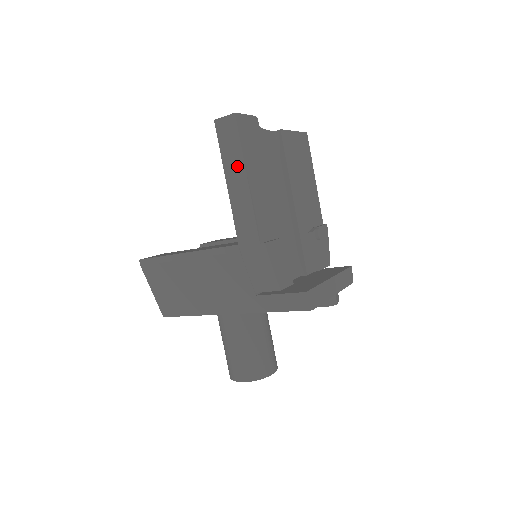
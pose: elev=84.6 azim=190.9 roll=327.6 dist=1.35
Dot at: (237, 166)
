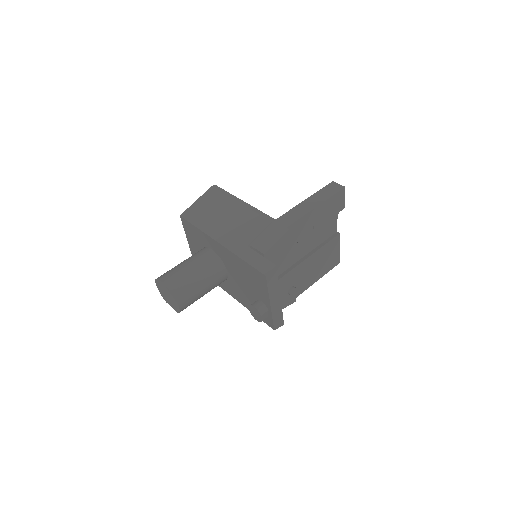
Dot at: (319, 199)
